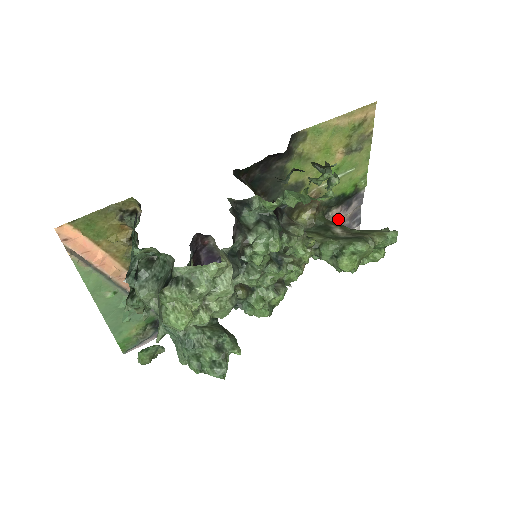
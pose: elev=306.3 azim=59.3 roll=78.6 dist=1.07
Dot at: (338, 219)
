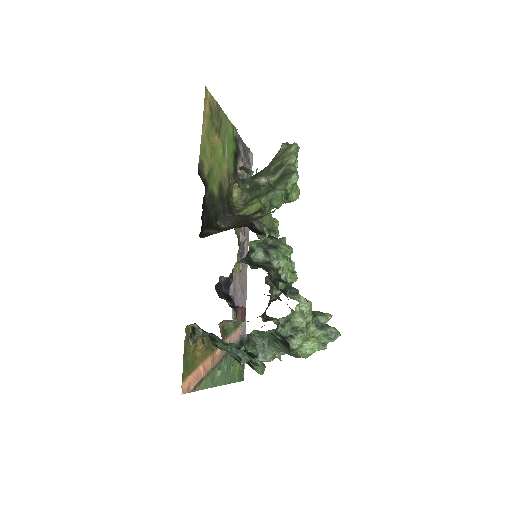
Dot at: occluded
